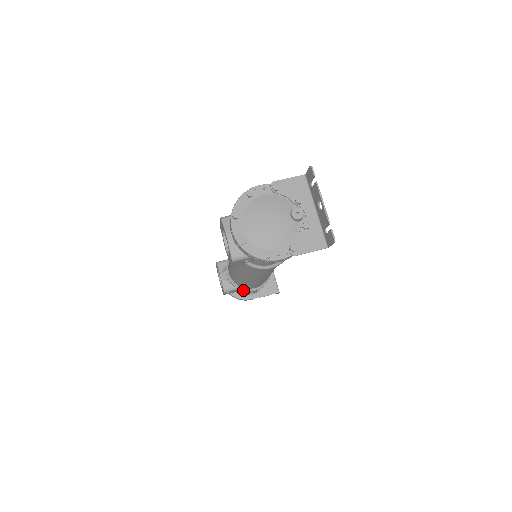
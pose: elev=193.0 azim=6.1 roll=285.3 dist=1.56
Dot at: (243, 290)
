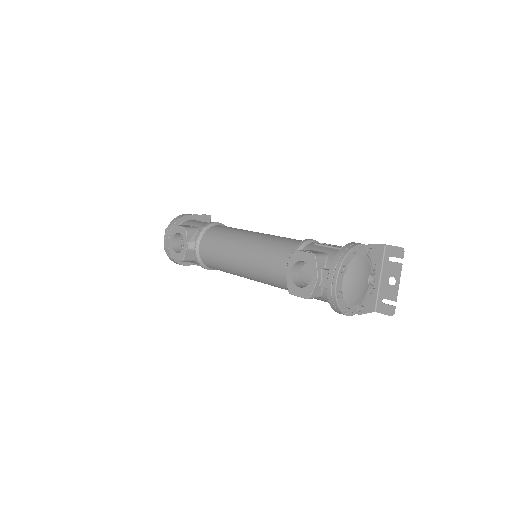
Dot at: (204, 267)
